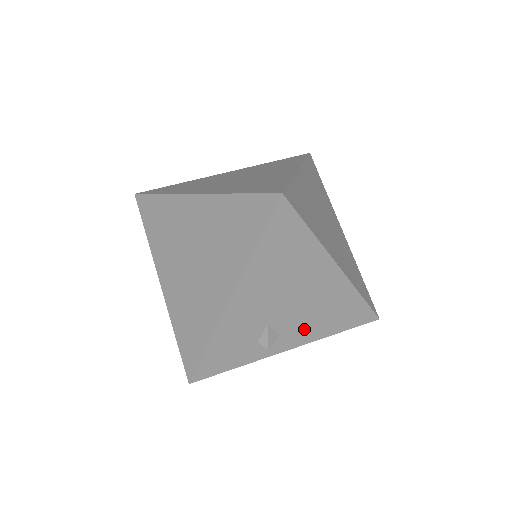
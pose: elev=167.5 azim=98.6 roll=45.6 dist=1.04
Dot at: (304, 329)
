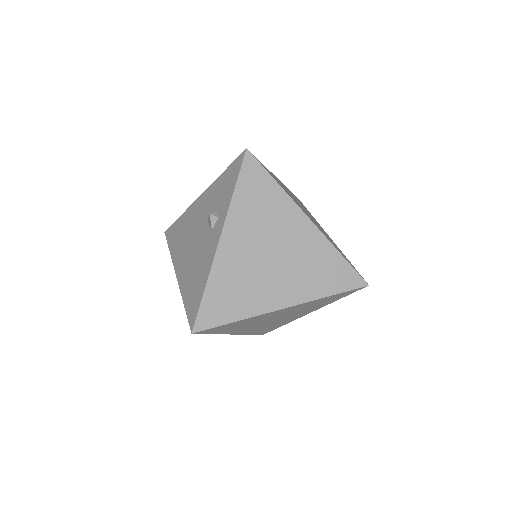
Dot at: occluded
